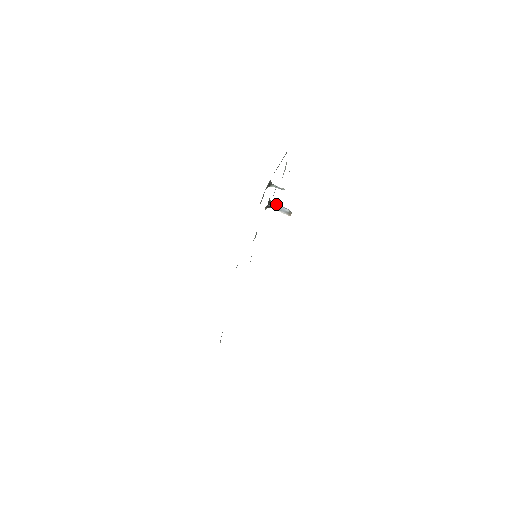
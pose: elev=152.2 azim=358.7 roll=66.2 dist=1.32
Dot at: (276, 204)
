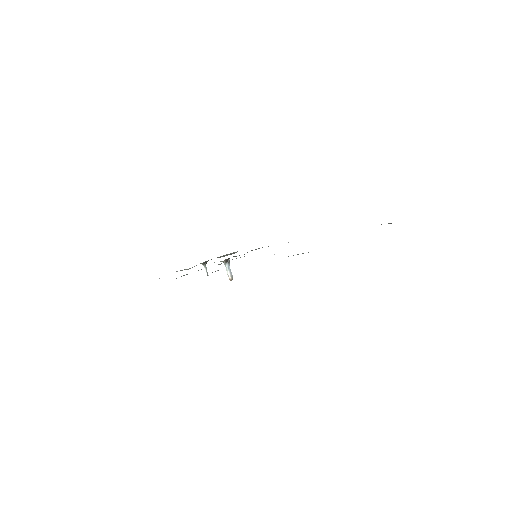
Dot at: (228, 265)
